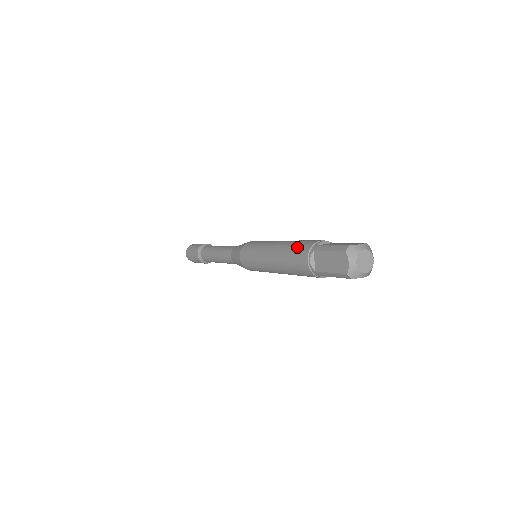
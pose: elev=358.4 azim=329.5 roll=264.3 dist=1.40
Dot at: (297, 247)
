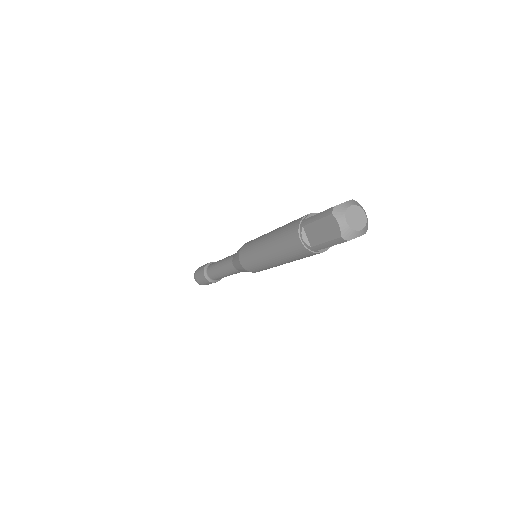
Dot at: (287, 229)
